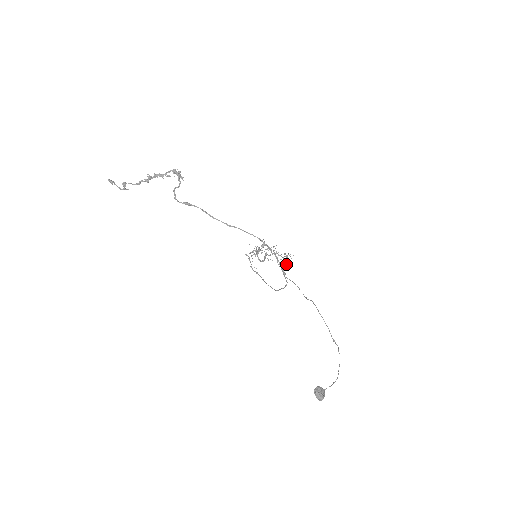
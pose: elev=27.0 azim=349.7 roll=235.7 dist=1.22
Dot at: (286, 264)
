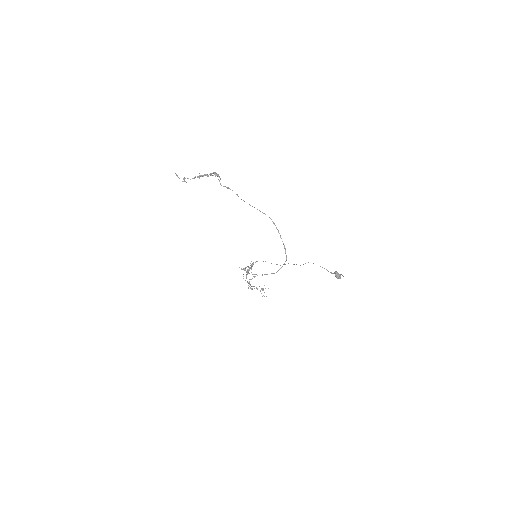
Dot at: occluded
